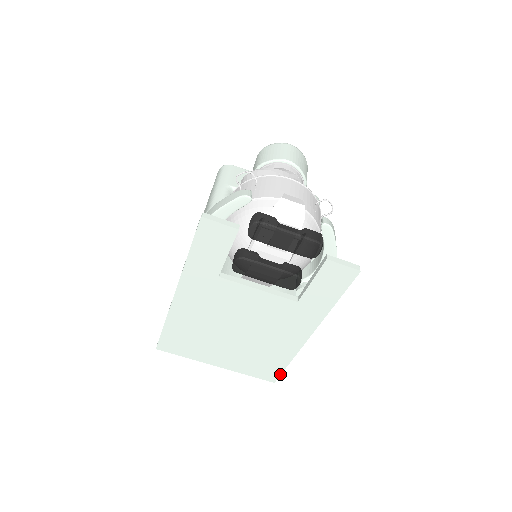
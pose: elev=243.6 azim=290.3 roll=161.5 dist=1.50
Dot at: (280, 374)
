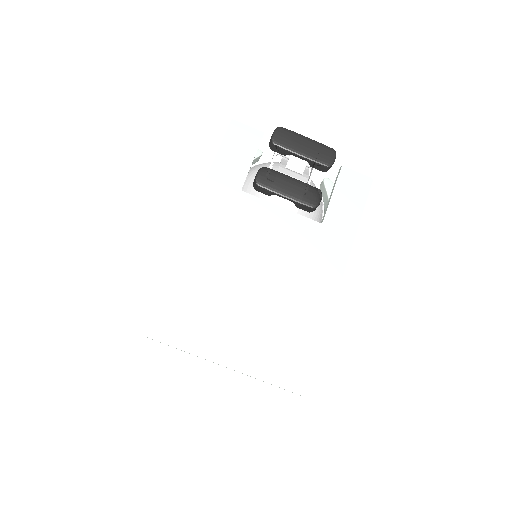
Dot at: (311, 371)
